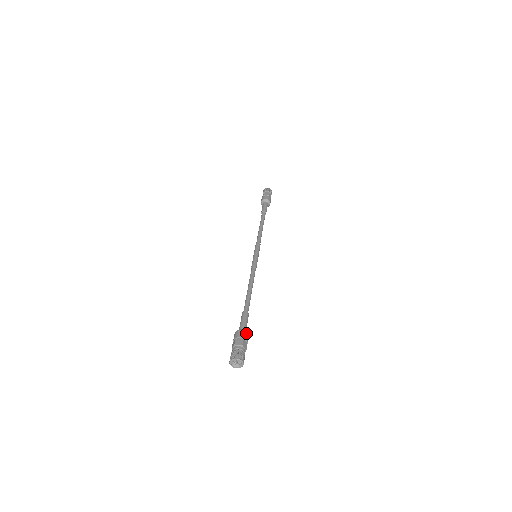
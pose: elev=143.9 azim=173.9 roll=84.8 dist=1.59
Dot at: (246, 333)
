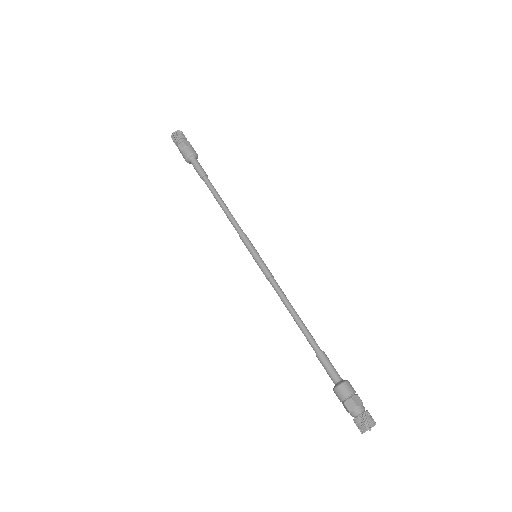
Dot at: occluded
